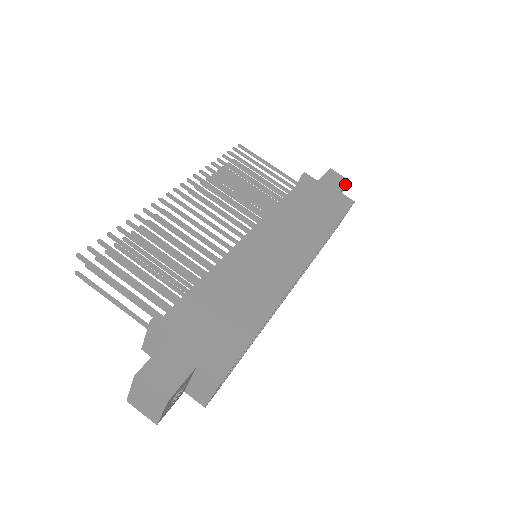
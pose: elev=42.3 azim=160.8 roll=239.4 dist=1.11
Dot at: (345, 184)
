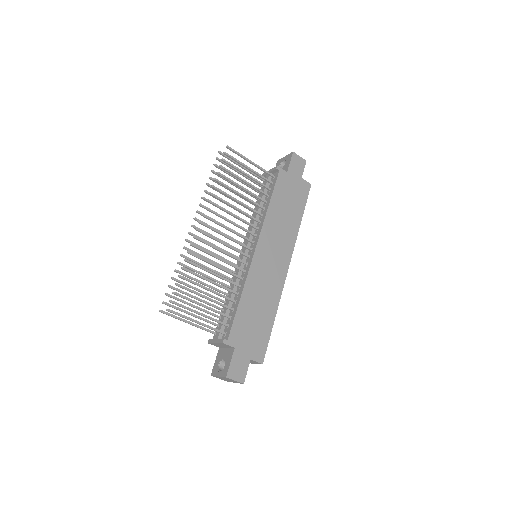
Dot at: (304, 167)
